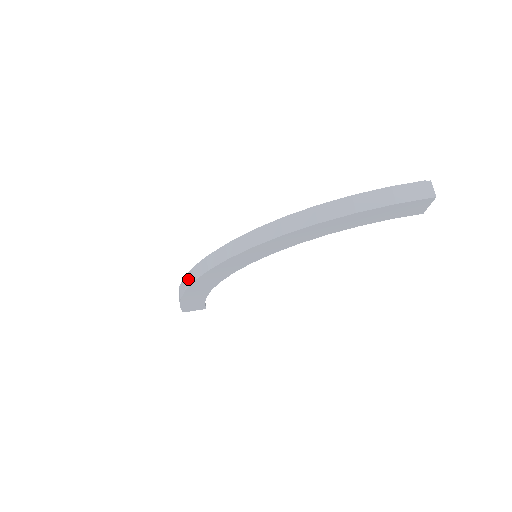
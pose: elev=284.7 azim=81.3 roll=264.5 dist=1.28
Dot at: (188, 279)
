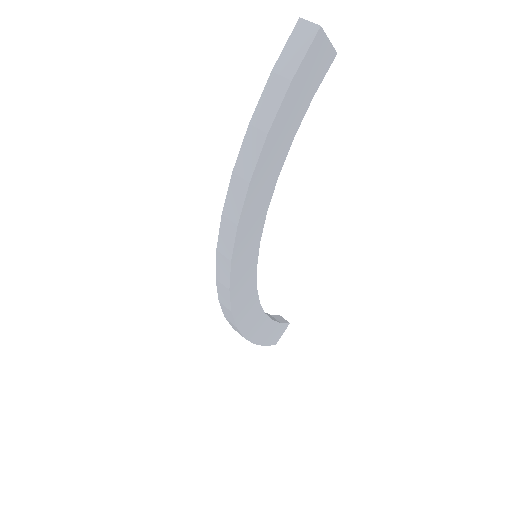
Dot at: (234, 328)
